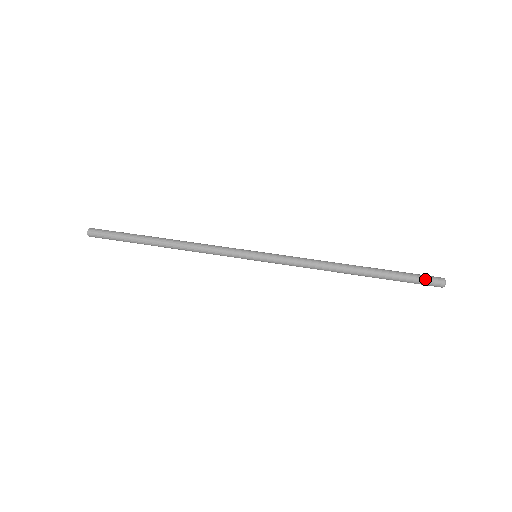
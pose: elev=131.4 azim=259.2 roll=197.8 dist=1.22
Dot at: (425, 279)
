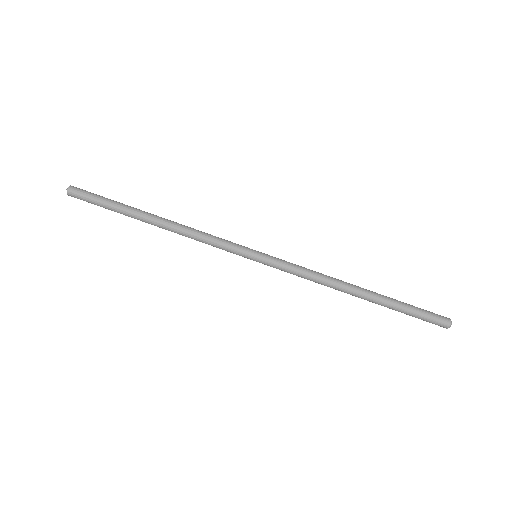
Dot at: (429, 321)
